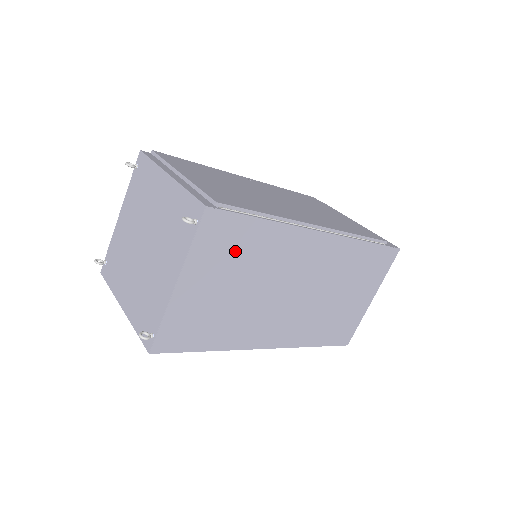
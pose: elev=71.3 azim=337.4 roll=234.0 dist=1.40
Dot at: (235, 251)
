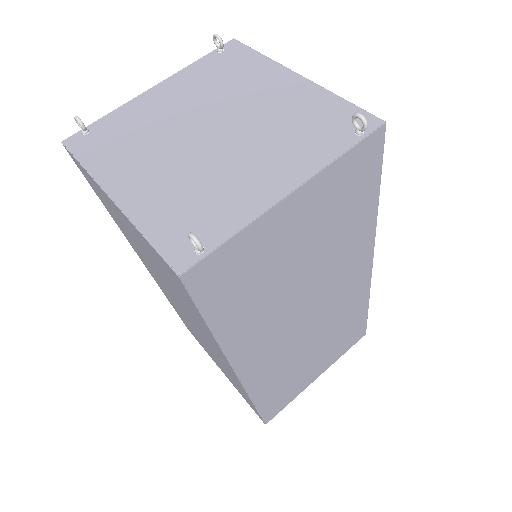
Dot at: (342, 209)
